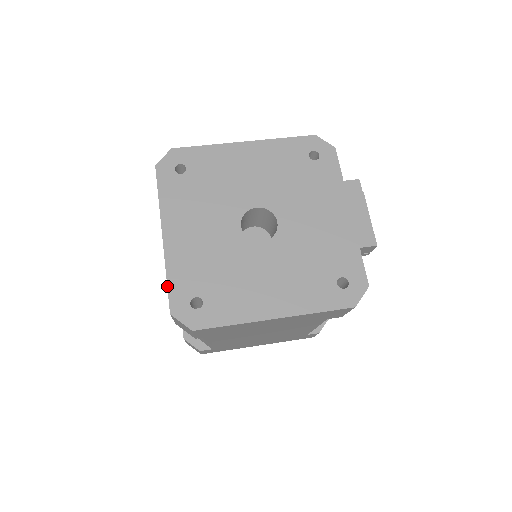
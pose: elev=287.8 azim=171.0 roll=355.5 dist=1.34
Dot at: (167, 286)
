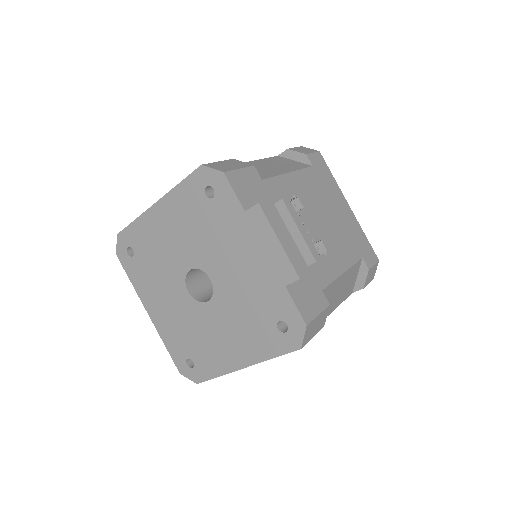
Dot at: (169, 353)
